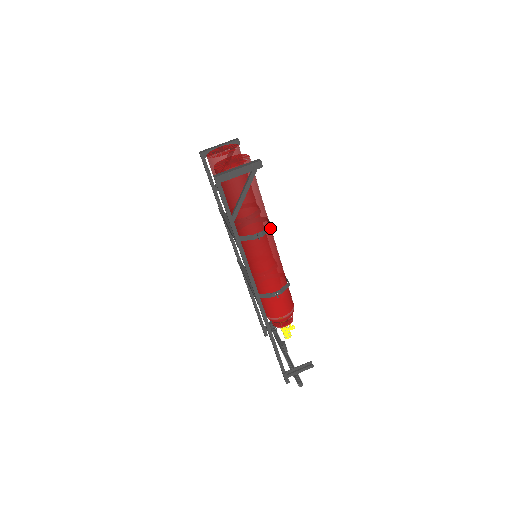
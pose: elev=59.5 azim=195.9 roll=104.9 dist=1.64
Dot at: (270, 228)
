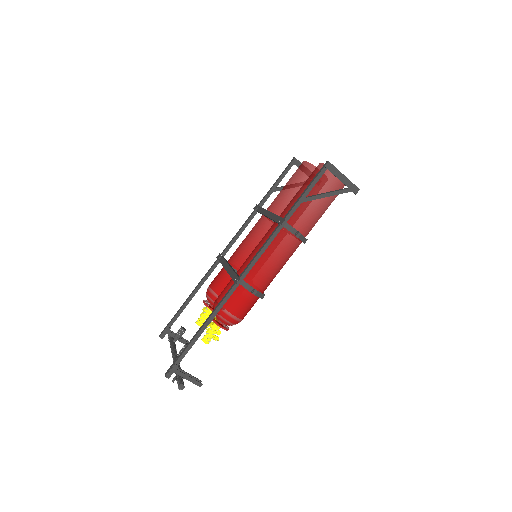
Dot at: (304, 240)
